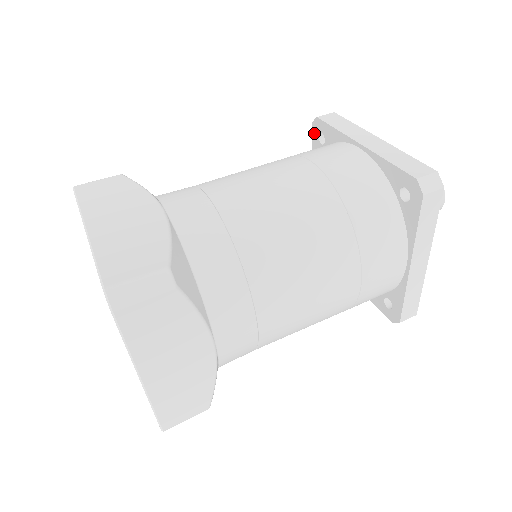
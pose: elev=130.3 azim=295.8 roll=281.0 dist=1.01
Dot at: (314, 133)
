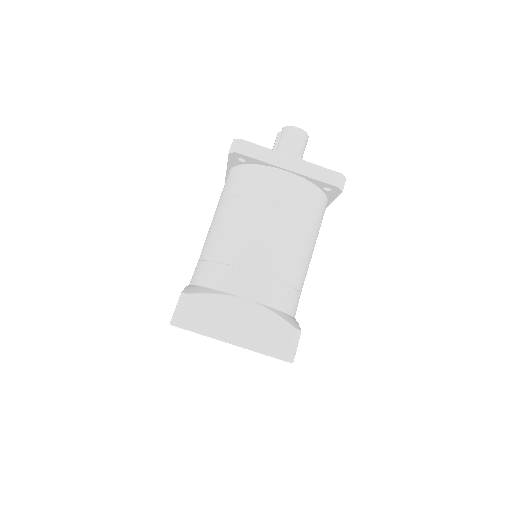
Dot at: (232, 157)
